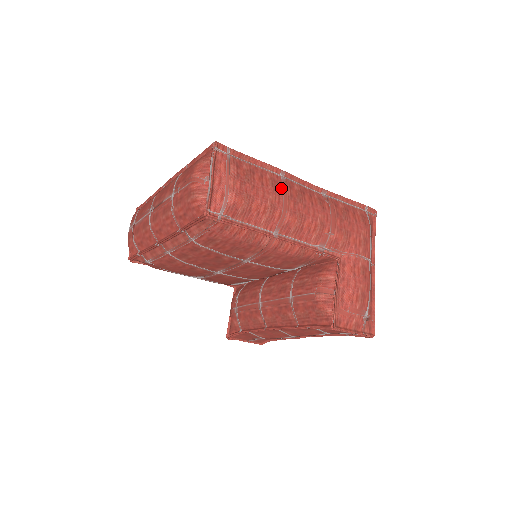
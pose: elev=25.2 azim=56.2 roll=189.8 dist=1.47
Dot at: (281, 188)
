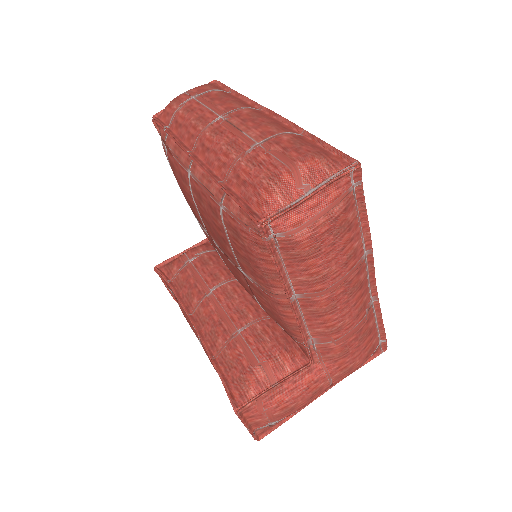
Dot at: (351, 267)
